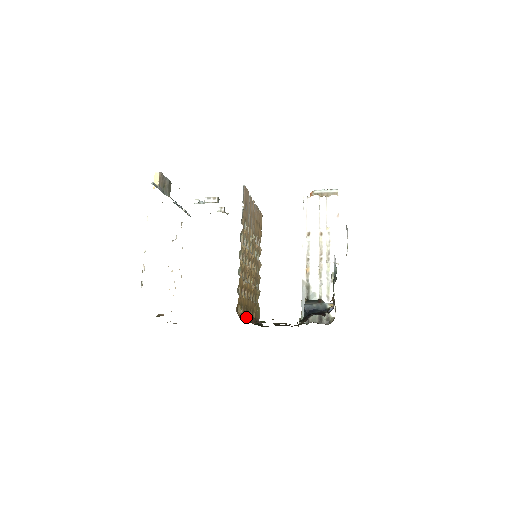
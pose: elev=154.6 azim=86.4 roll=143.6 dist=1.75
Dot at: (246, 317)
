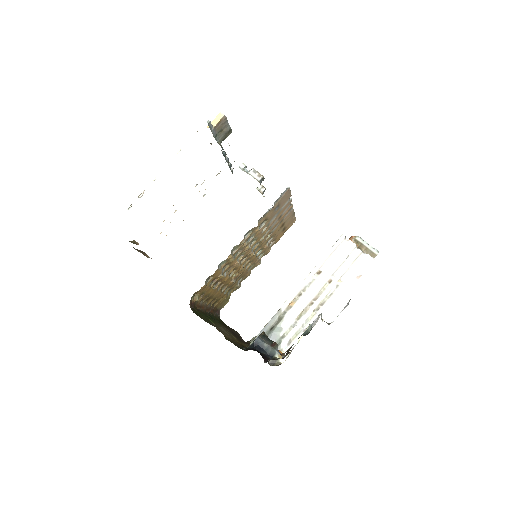
Dot at: (202, 304)
